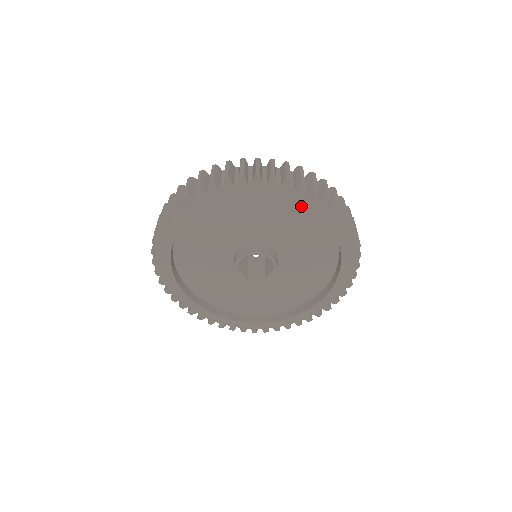
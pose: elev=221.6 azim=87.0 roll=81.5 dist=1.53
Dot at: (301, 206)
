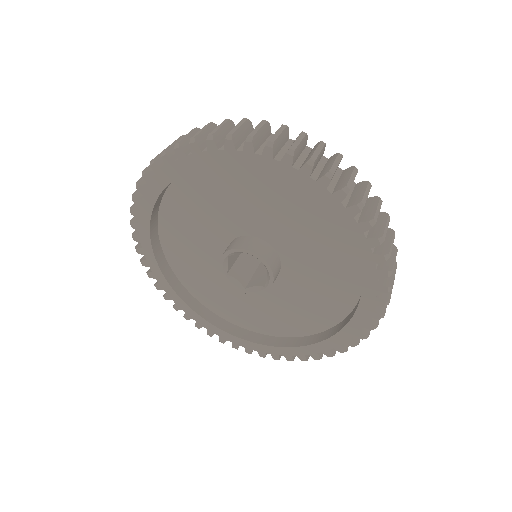
Dot at: (351, 255)
